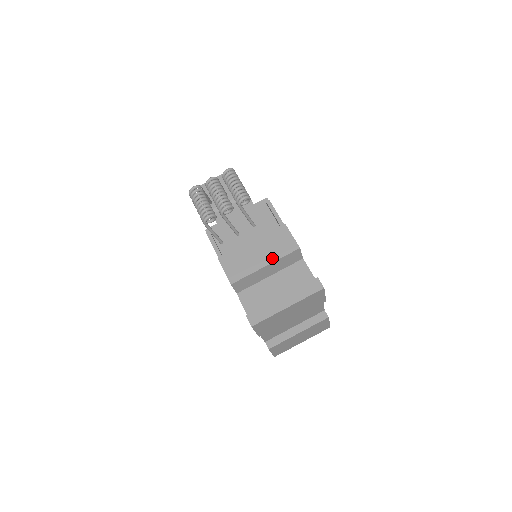
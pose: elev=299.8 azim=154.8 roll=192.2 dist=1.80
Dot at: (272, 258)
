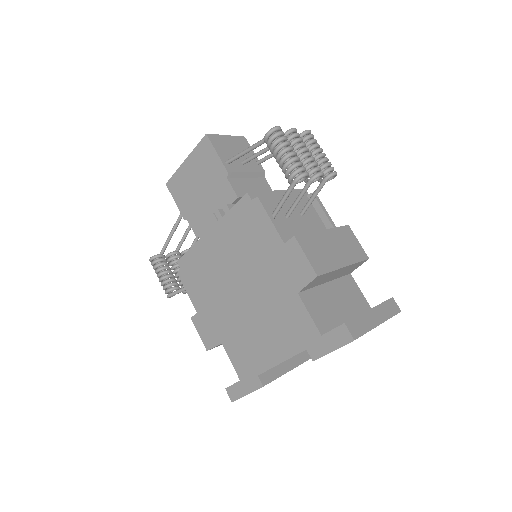
Dot at: (349, 259)
